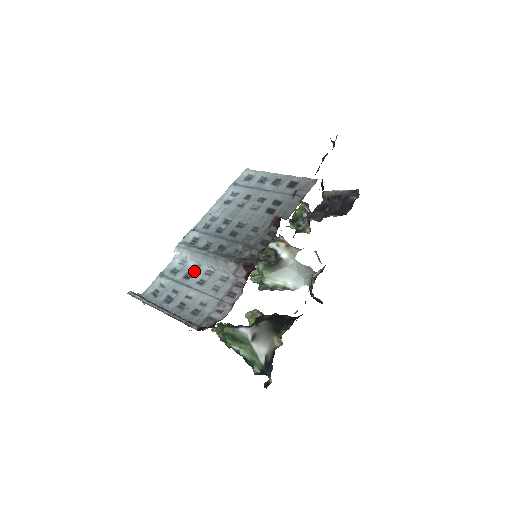
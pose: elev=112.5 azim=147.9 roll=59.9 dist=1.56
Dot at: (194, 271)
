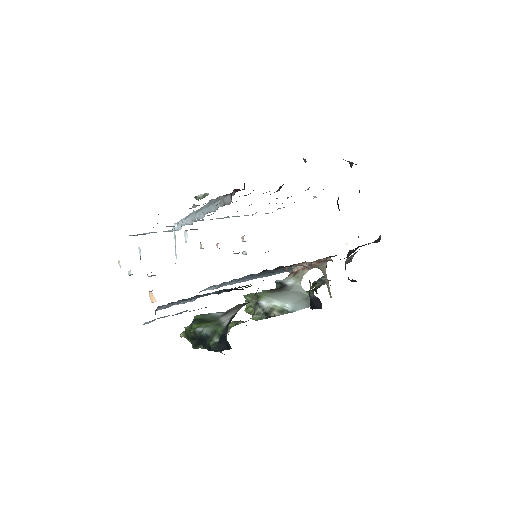
Dot at: occluded
